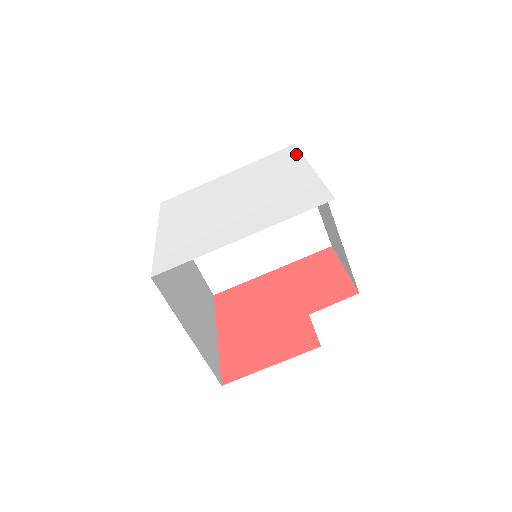
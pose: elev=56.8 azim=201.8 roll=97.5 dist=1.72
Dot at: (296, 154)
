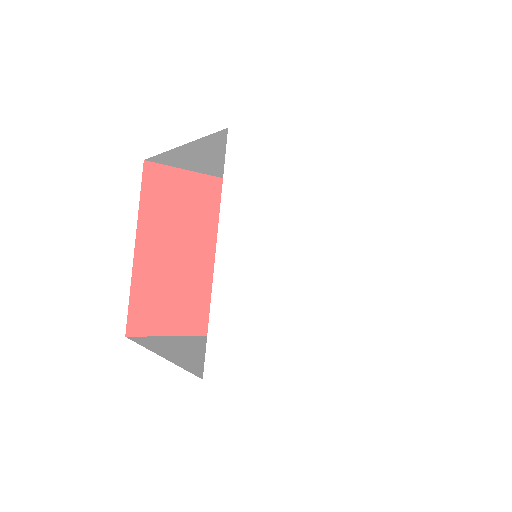
Dot at: (387, 215)
